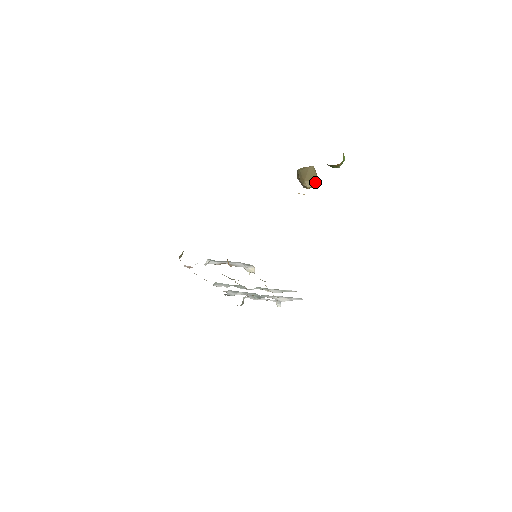
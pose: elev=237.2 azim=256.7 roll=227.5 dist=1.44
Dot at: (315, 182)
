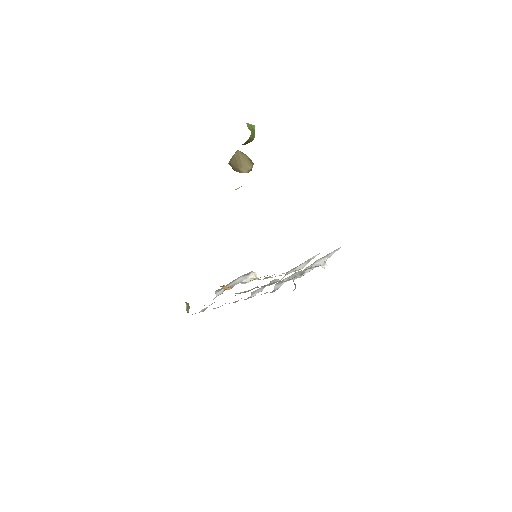
Dot at: (249, 163)
